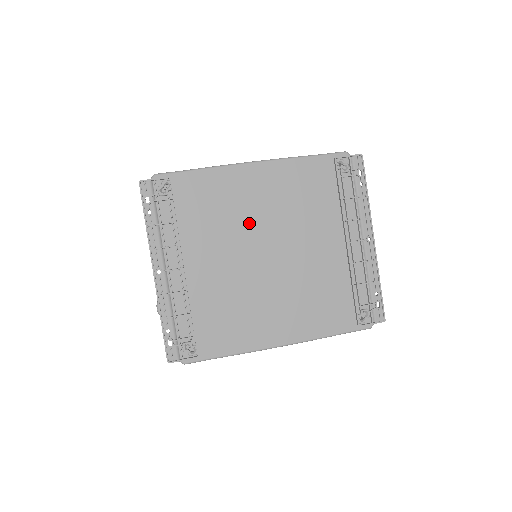
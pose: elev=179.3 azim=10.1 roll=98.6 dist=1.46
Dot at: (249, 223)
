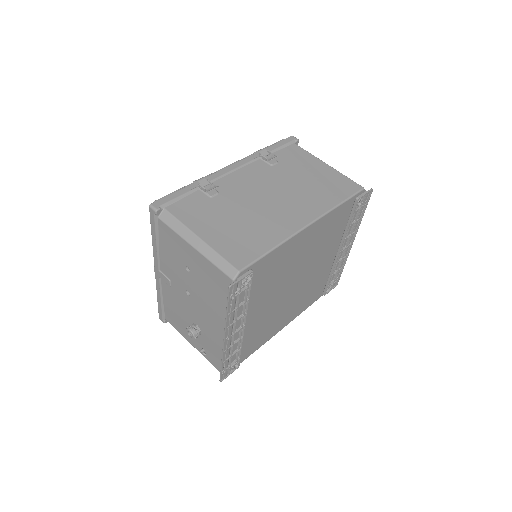
Dot at: (291, 271)
